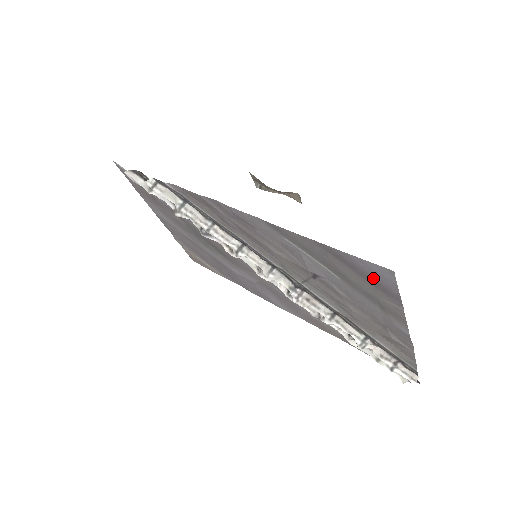
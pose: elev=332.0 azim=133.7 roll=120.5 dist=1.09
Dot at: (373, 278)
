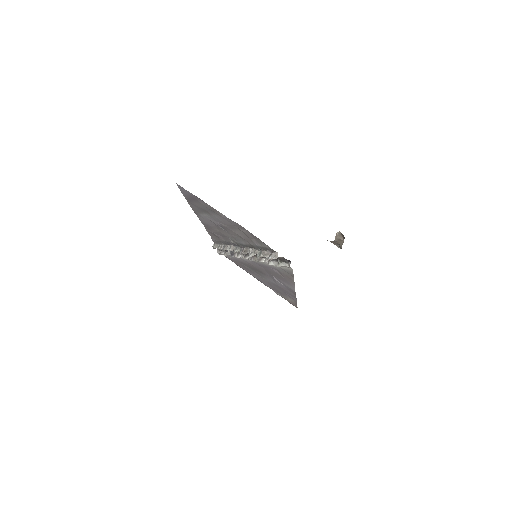
Dot at: (190, 196)
